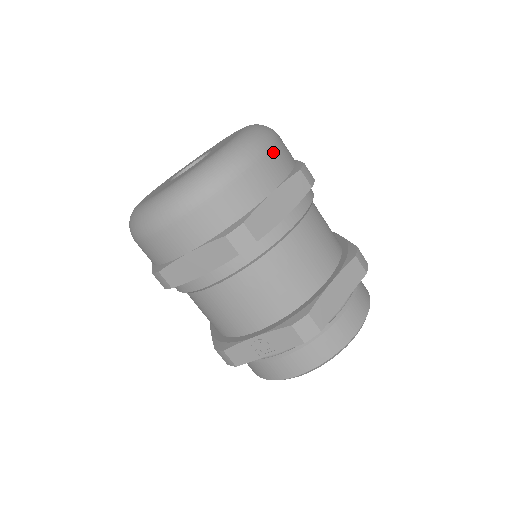
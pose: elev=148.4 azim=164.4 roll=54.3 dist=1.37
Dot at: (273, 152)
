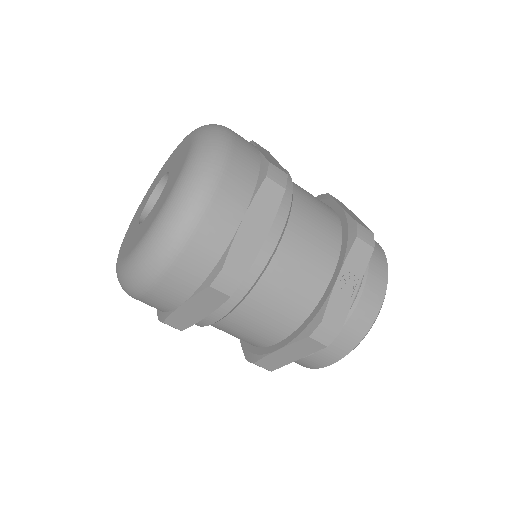
Dot at: occluded
